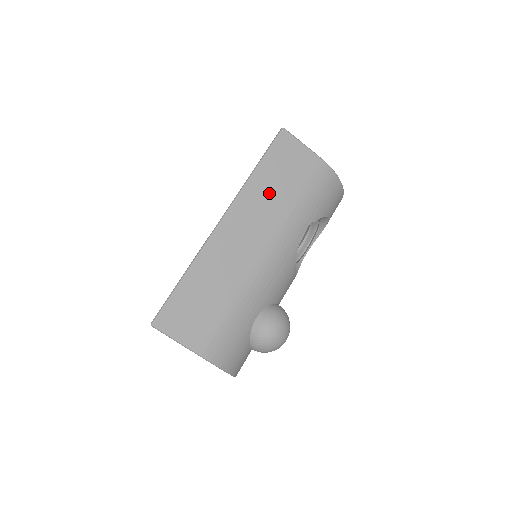
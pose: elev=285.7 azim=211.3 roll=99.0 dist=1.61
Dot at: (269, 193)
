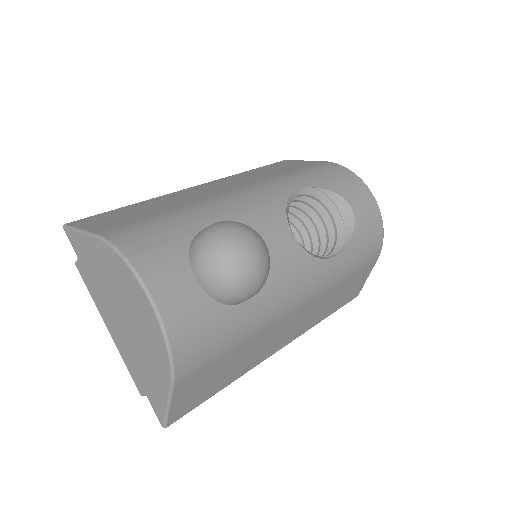
Dot at: (257, 175)
